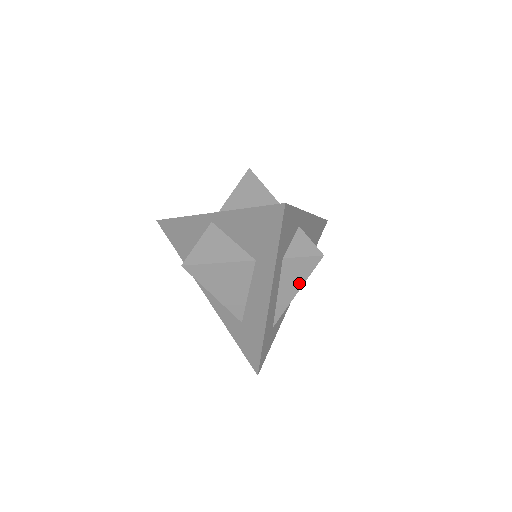
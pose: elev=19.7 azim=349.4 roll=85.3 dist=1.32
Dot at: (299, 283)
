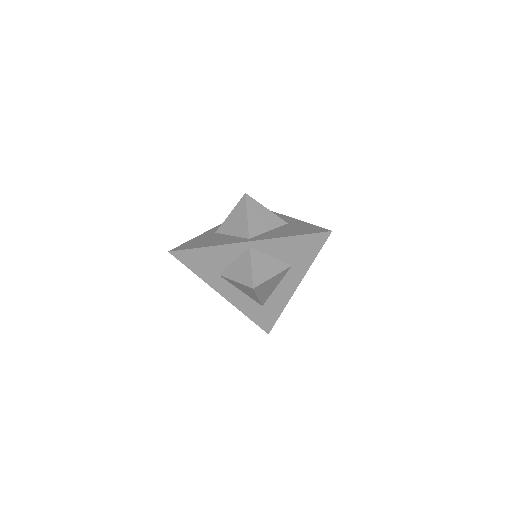
Dot at: occluded
